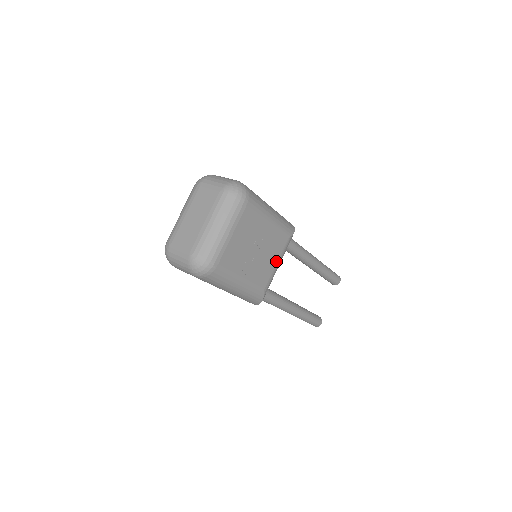
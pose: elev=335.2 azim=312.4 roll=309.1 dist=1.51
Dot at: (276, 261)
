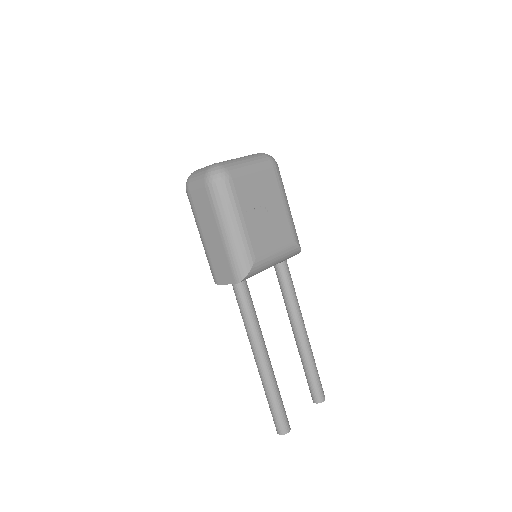
Dot at: (276, 247)
